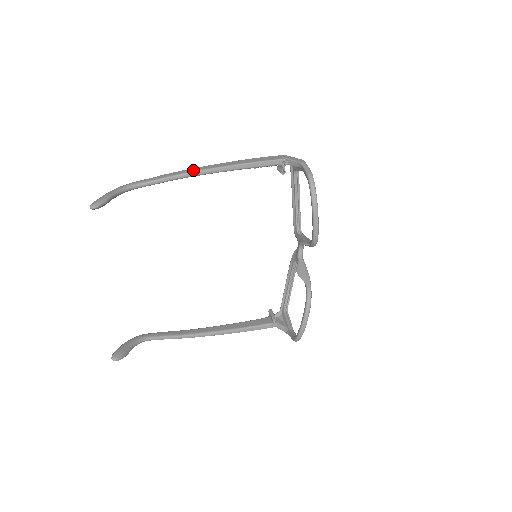
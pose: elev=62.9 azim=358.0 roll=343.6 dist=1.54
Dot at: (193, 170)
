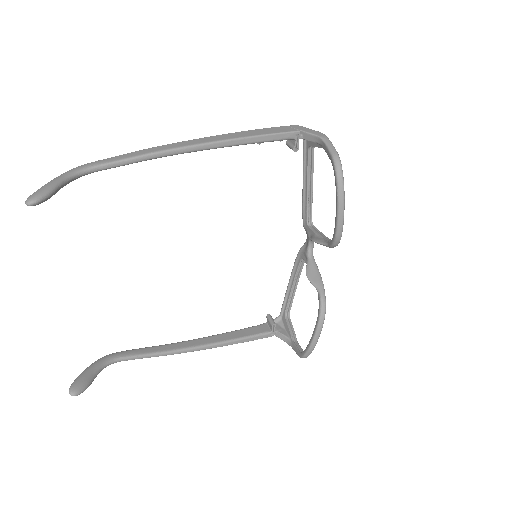
Dot at: (175, 146)
